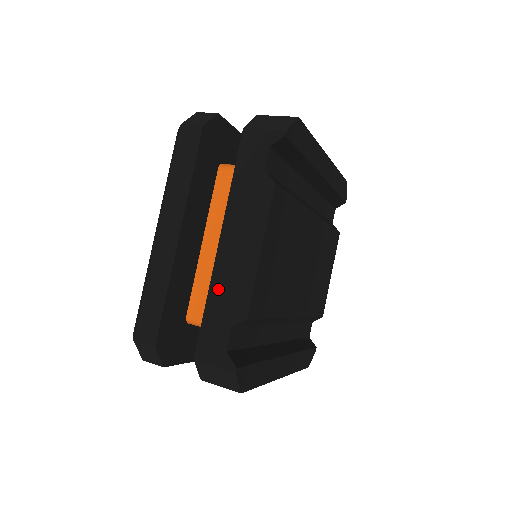
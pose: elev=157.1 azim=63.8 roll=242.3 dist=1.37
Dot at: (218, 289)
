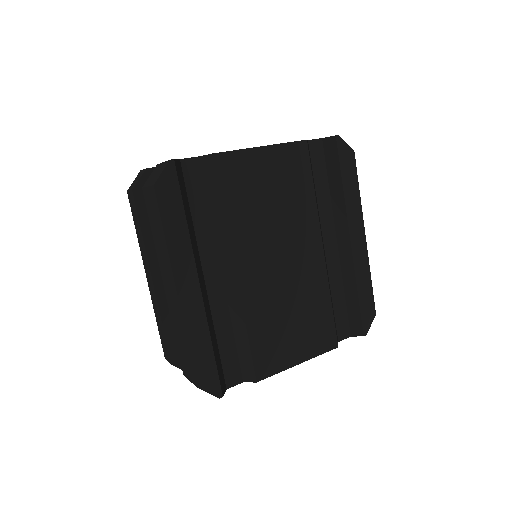
Dot at: occluded
